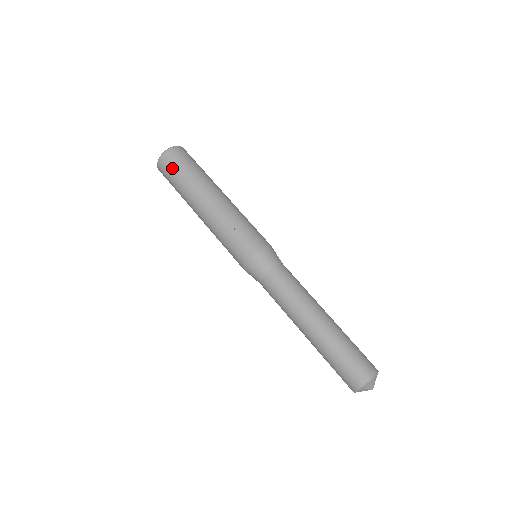
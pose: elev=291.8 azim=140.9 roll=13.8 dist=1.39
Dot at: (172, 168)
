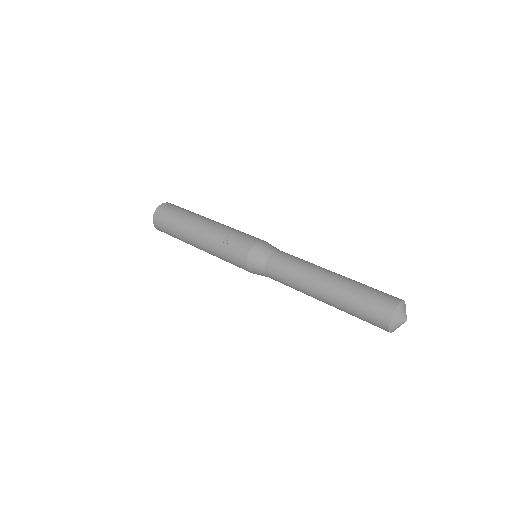
Dot at: (164, 218)
